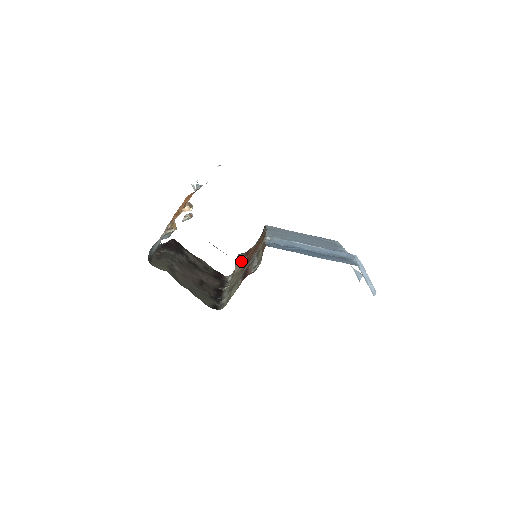
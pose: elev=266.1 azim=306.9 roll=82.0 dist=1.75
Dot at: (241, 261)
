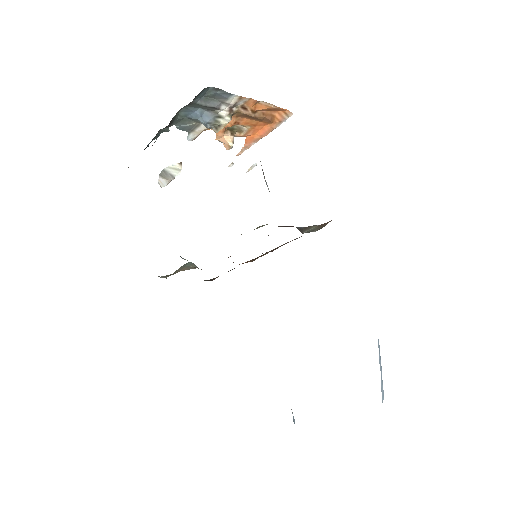
Dot at: occluded
